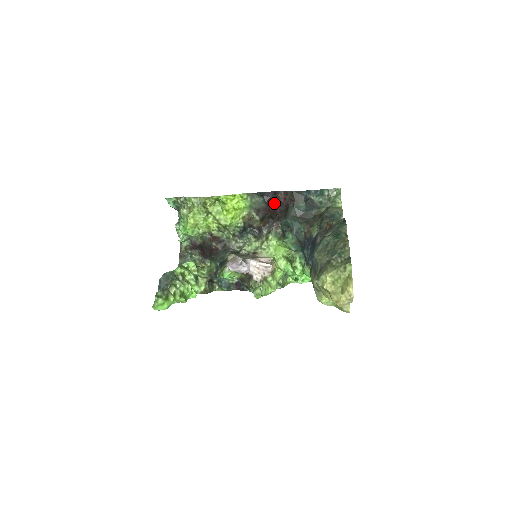
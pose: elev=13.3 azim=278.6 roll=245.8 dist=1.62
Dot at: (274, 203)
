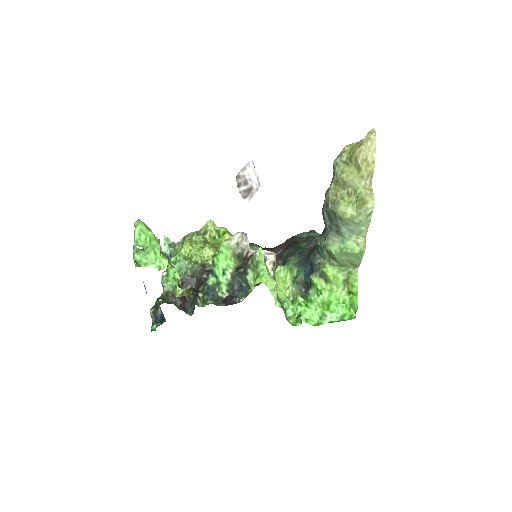
Dot at: (274, 250)
